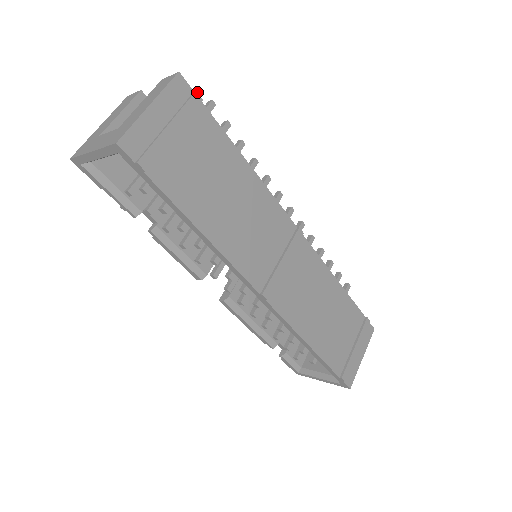
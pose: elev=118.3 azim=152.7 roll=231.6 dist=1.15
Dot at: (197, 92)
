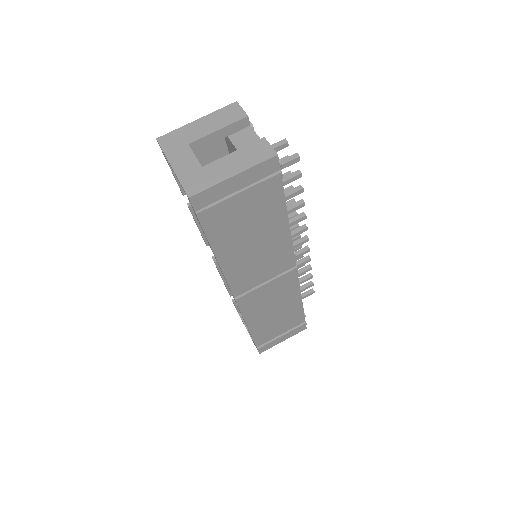
Dot at: occluded
